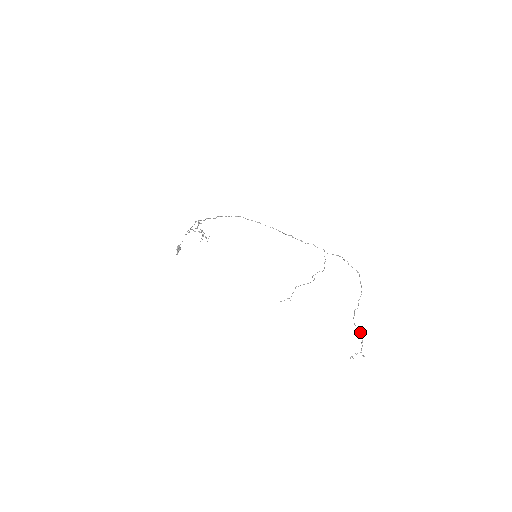
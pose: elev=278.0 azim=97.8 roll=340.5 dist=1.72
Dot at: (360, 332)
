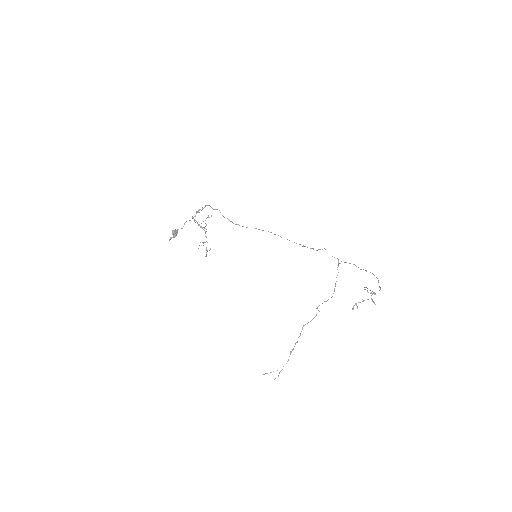
Dot at: (372, 291)
